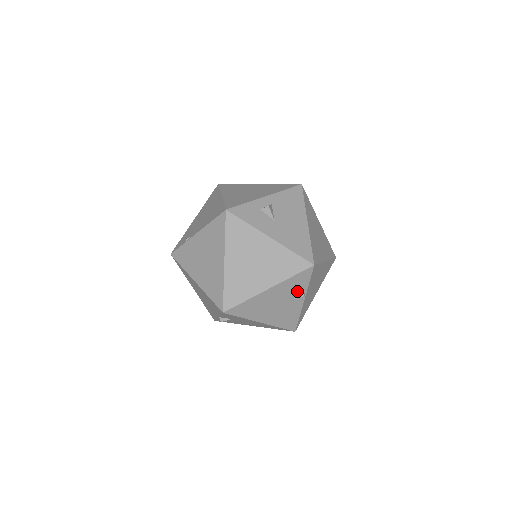
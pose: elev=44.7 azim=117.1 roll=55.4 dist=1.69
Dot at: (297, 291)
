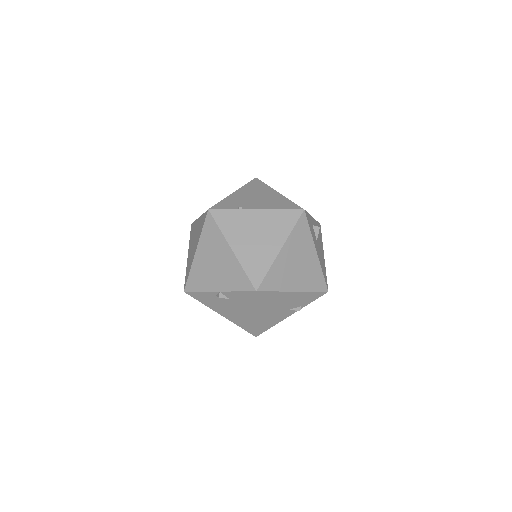
Dot at: (299, 305)
